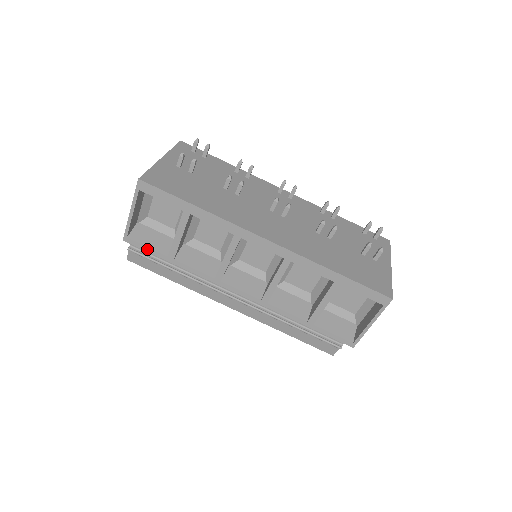
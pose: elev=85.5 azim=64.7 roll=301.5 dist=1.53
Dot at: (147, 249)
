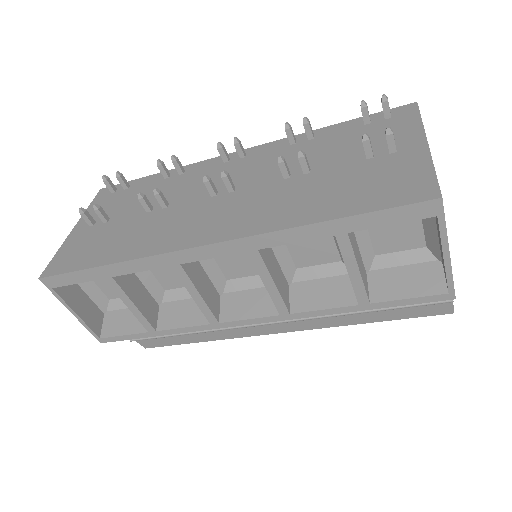
Dot at: (126, 337)
